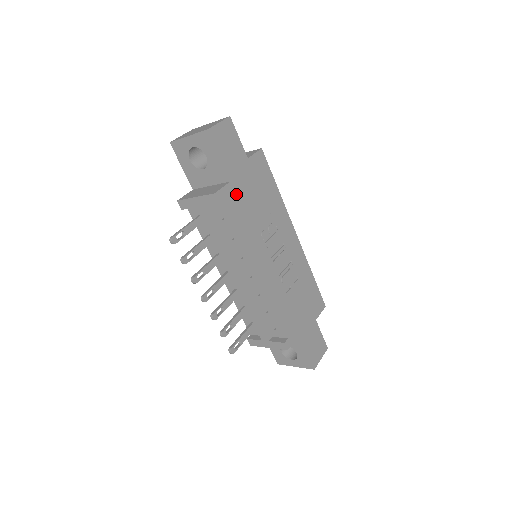
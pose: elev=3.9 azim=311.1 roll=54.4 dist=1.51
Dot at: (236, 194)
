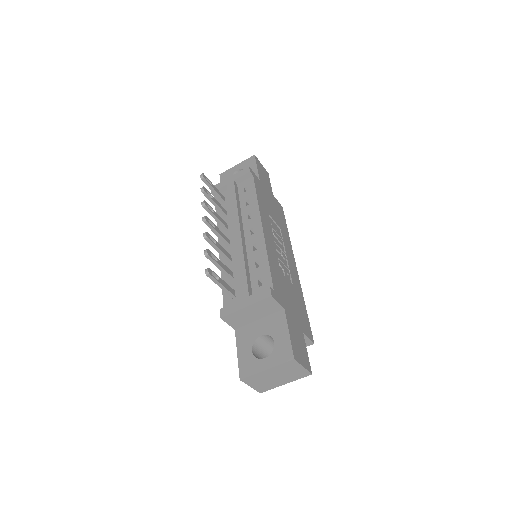
Dot at: (261, 188)
